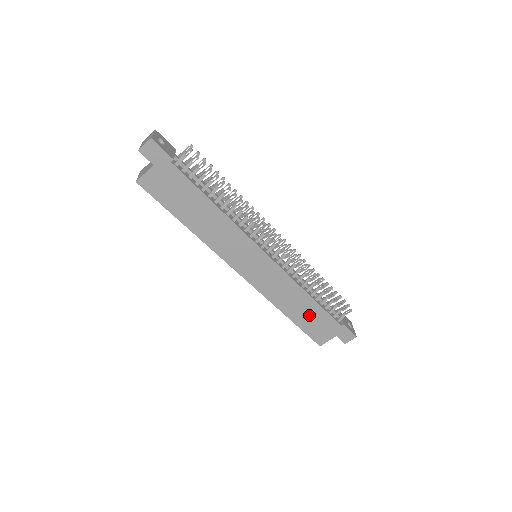
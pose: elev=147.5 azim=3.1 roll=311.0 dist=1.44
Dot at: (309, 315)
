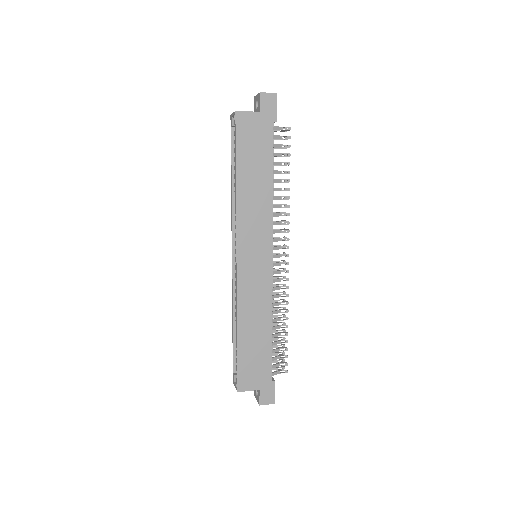
Dot at: (256, 347)
